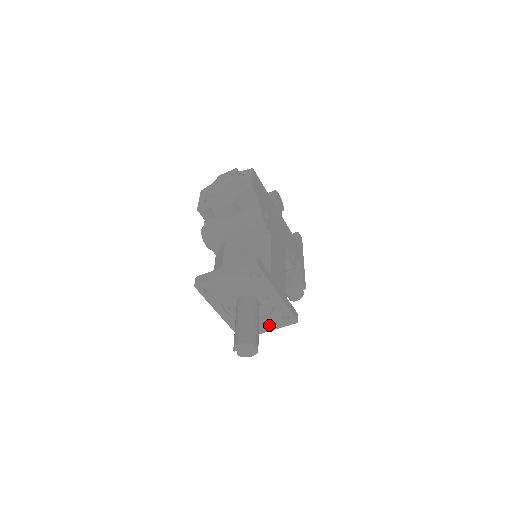
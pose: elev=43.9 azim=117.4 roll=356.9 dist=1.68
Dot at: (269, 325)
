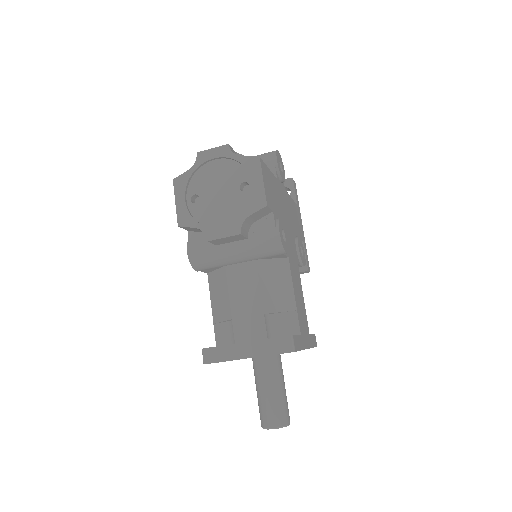
Dot at: occluded
